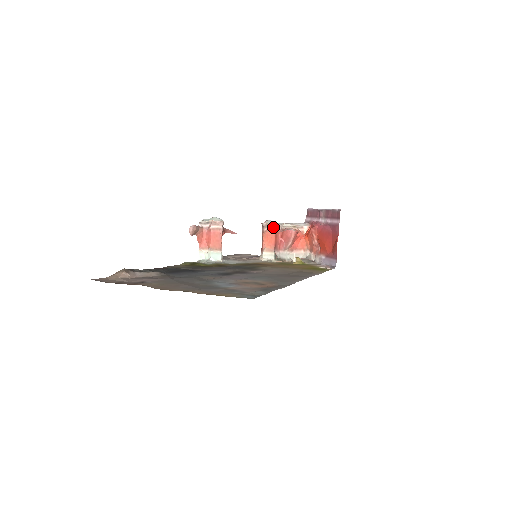
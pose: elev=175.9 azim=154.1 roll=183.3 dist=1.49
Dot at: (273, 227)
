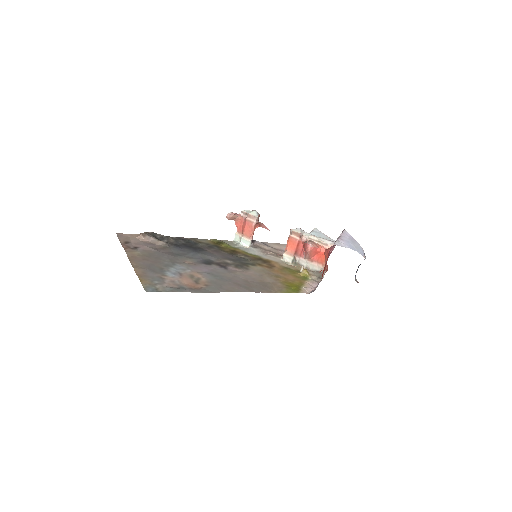
Dot at: (297, 236)
